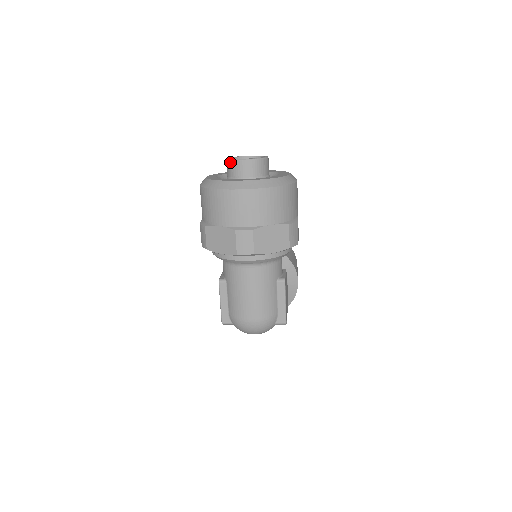
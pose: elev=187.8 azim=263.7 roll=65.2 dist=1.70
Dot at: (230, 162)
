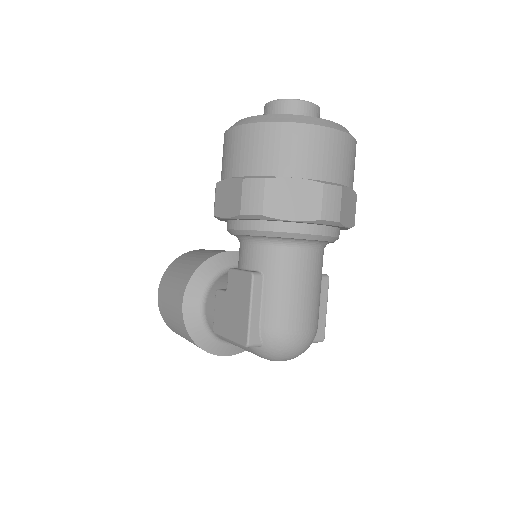
Dot at: (287, 102)
